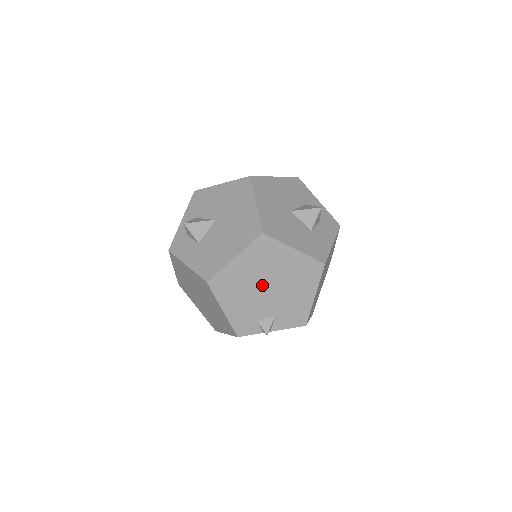
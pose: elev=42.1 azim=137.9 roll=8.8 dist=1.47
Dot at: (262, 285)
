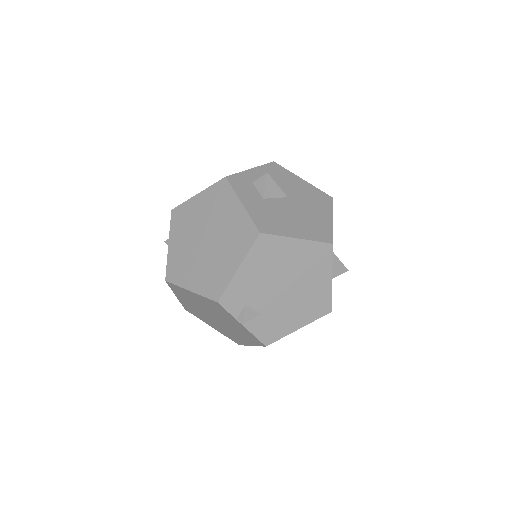
Dot at: (285, 280)
